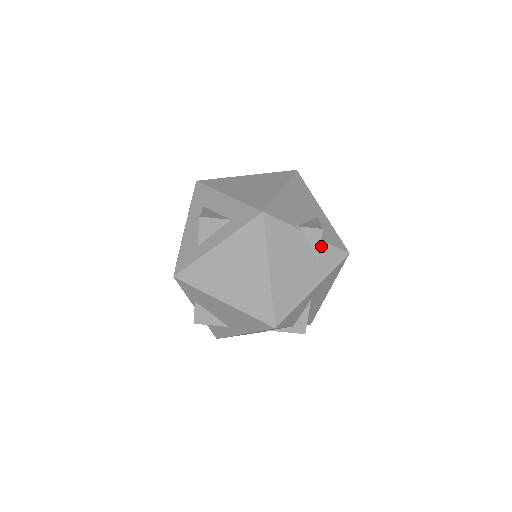
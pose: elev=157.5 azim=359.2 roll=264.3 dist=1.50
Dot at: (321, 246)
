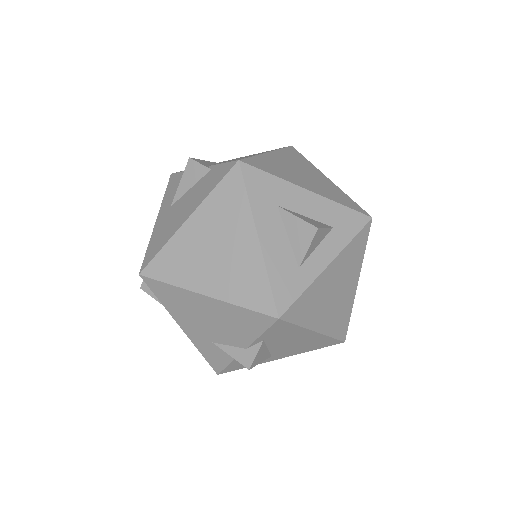
Dot at: occluded
